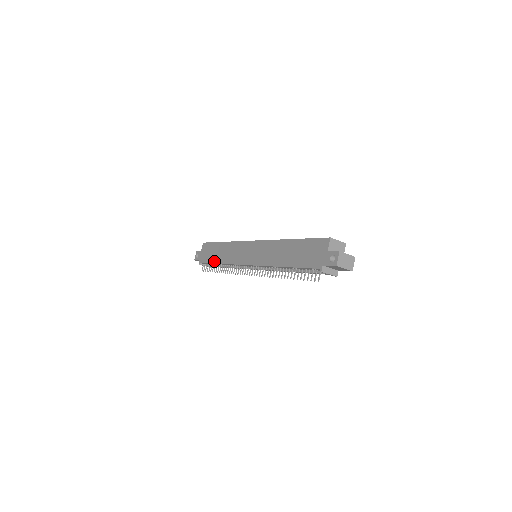
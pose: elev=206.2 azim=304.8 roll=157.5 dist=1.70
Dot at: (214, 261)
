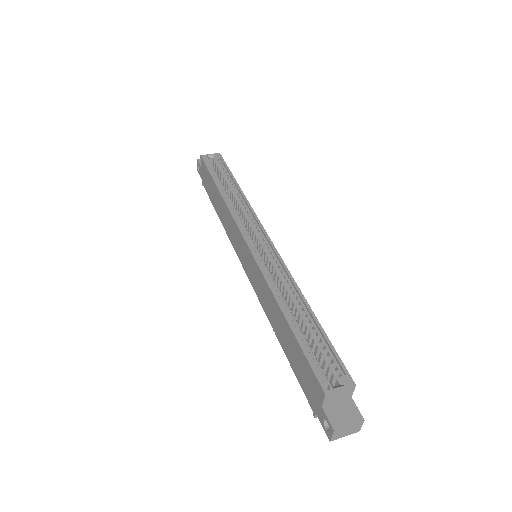
Dot at: (214, 207)
